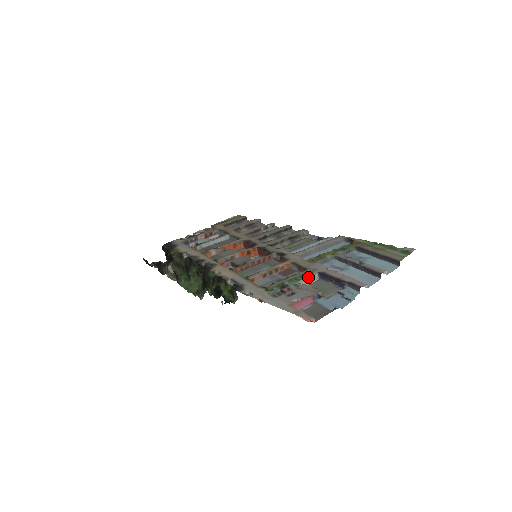
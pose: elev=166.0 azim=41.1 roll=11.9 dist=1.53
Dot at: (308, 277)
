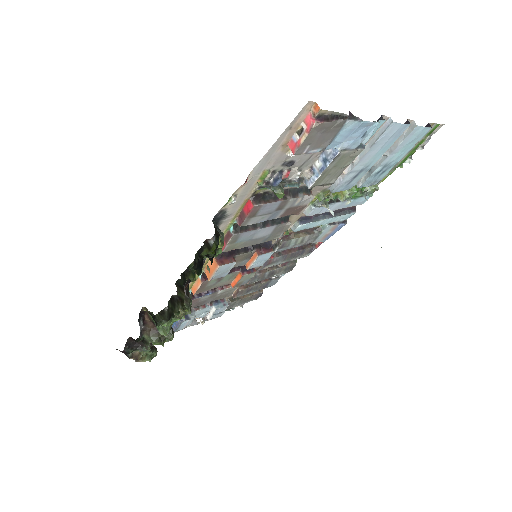
Dot at: occluded
